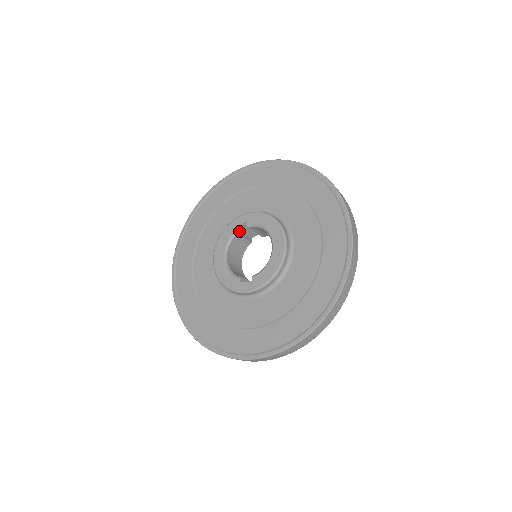
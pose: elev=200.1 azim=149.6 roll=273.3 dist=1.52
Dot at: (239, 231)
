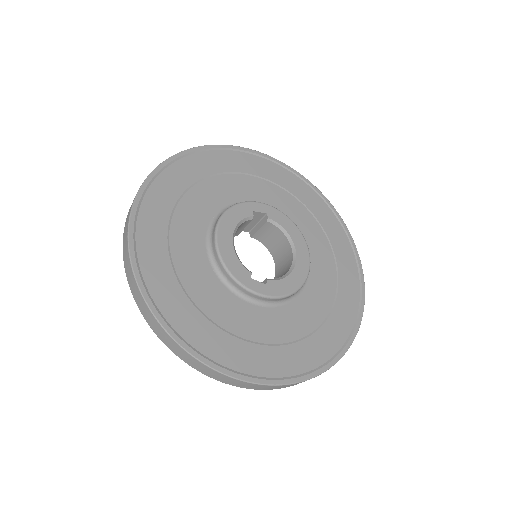
Dot at: occluded
